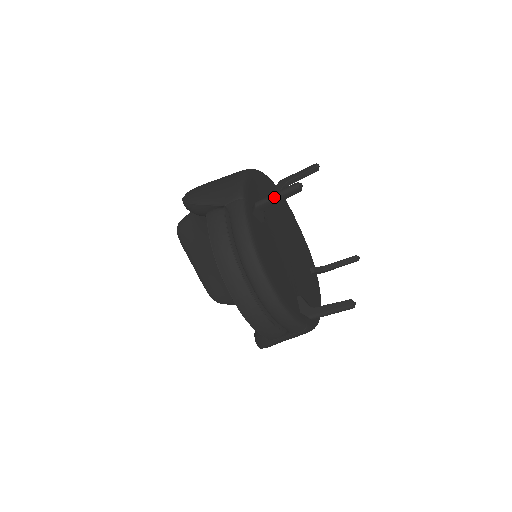
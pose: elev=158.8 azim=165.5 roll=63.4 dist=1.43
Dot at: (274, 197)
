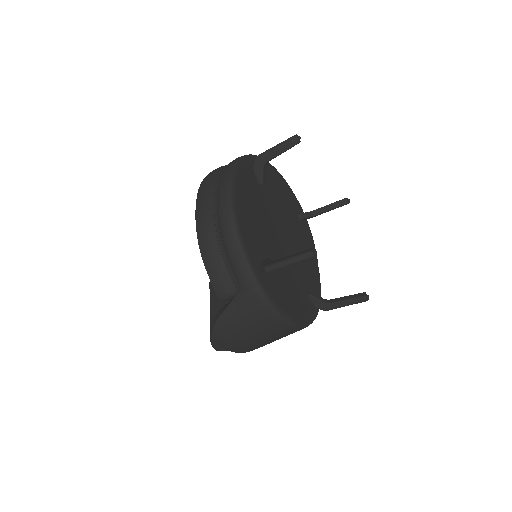
Dot at: (273, 147)
